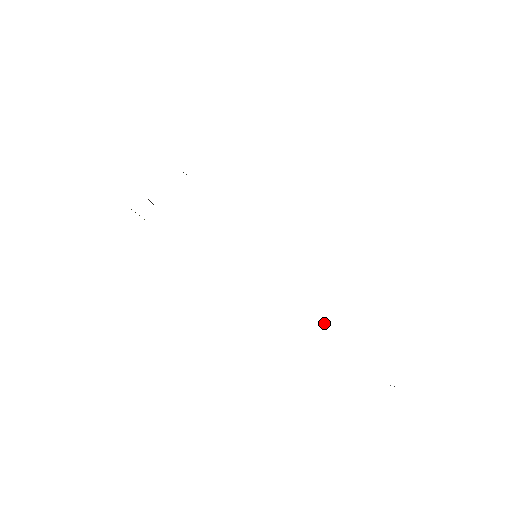
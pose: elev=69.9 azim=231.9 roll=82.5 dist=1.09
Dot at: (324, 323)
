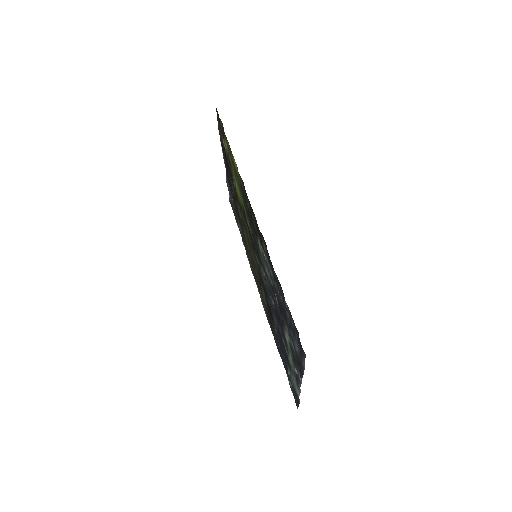
Dot at: (277, 301)
